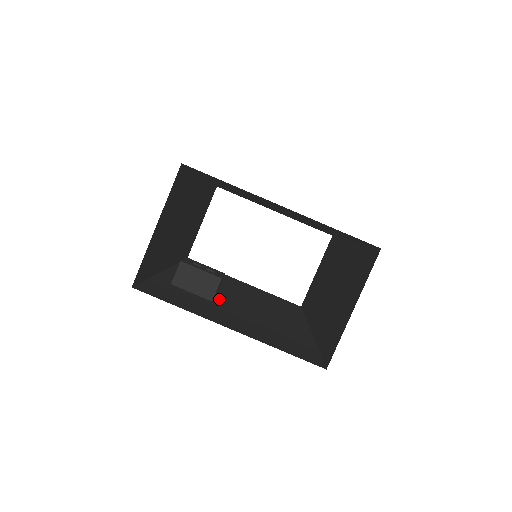
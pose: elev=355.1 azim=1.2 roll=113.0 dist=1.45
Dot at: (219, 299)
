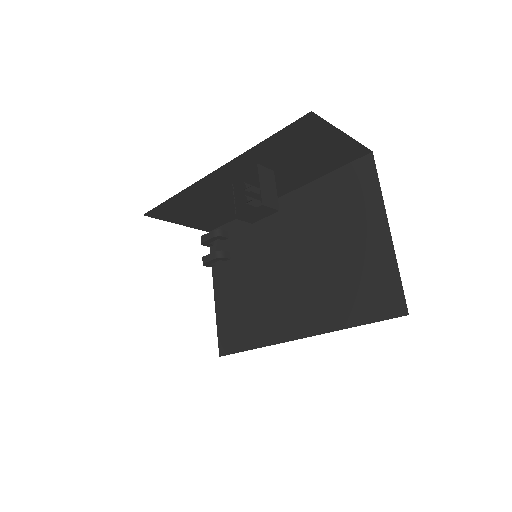
Dot at: occluded
